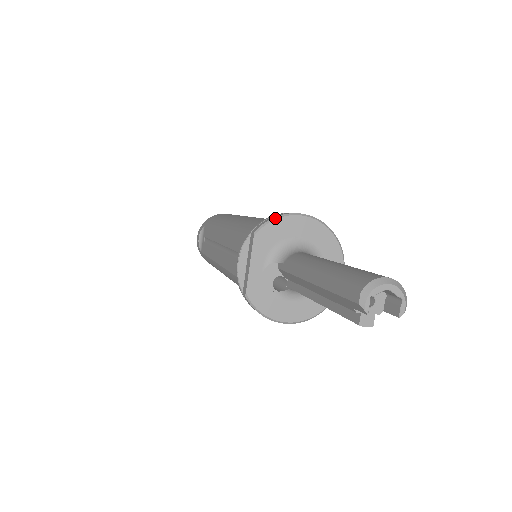
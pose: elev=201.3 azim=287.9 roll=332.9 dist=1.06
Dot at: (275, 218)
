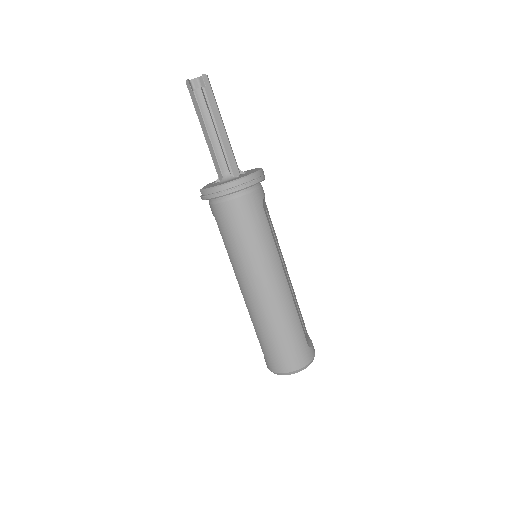
Dot at: occluded
